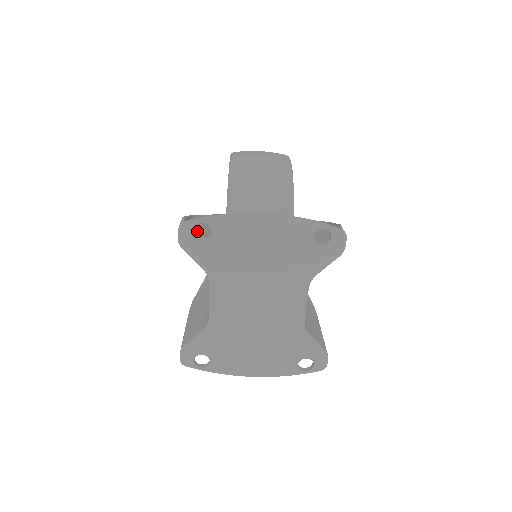
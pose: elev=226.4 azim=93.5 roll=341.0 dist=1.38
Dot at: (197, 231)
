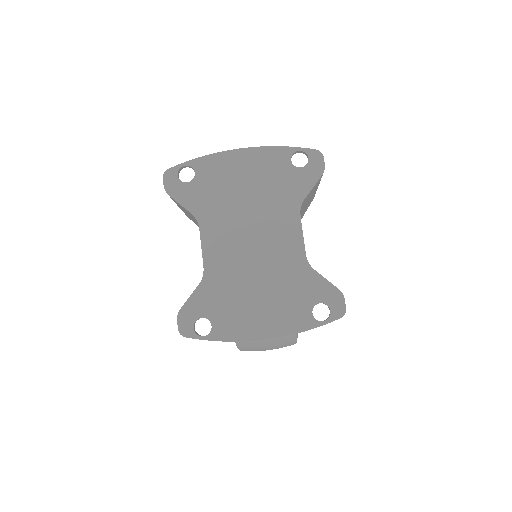
Dot at: occluded
